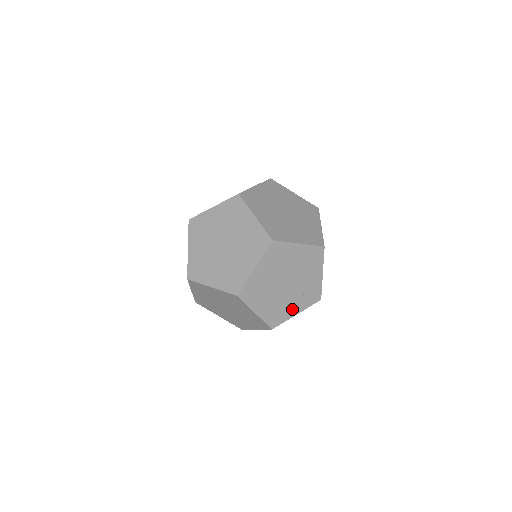
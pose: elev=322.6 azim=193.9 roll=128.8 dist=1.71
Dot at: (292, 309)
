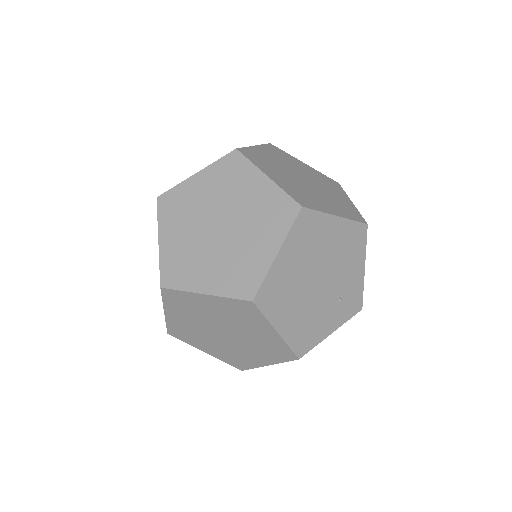
Dot at: (326, 324)
